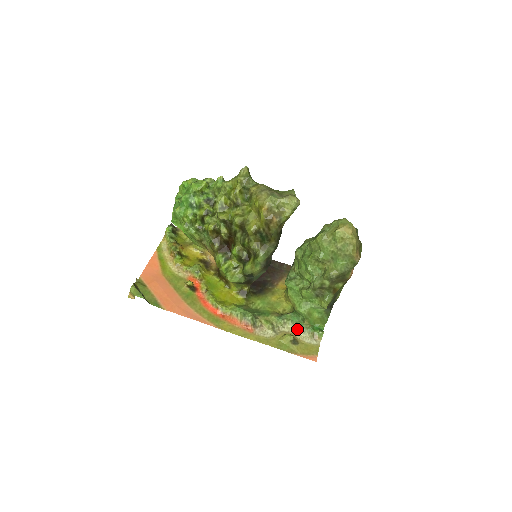
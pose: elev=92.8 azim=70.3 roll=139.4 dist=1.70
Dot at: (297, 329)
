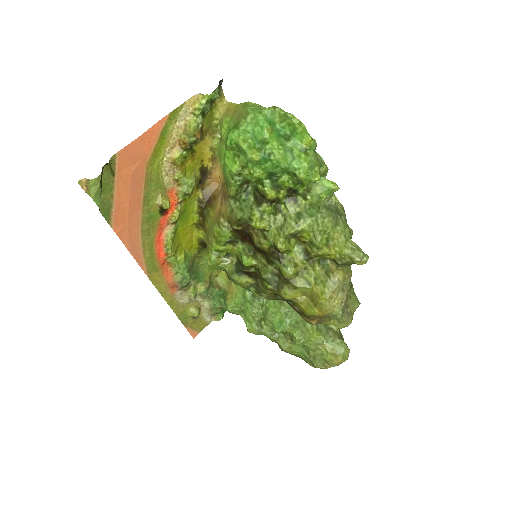
Dot at: (209, 305)
